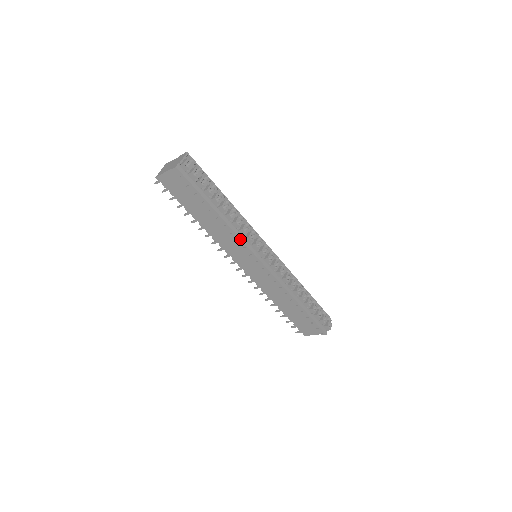
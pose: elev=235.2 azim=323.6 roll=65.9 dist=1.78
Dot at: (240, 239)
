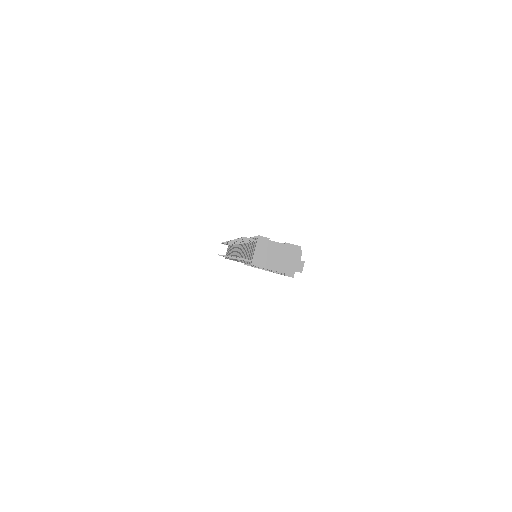
Dot at: occluded
